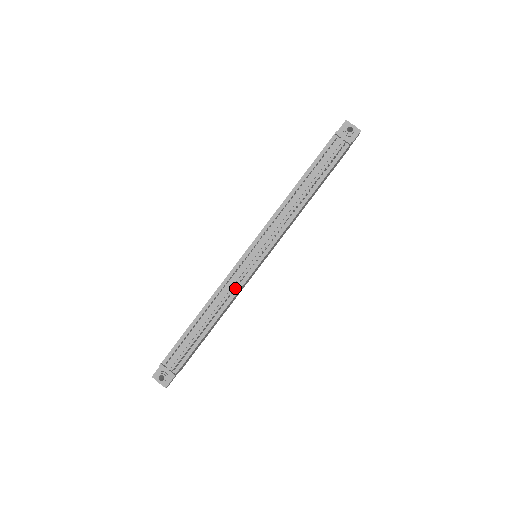
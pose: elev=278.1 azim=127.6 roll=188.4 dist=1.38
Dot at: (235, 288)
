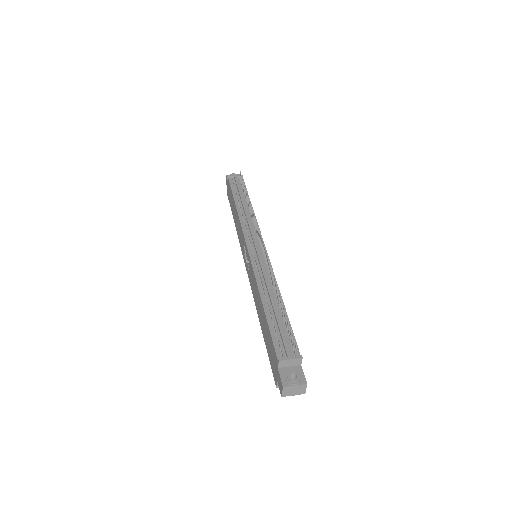
Dot at: (268, 268)
